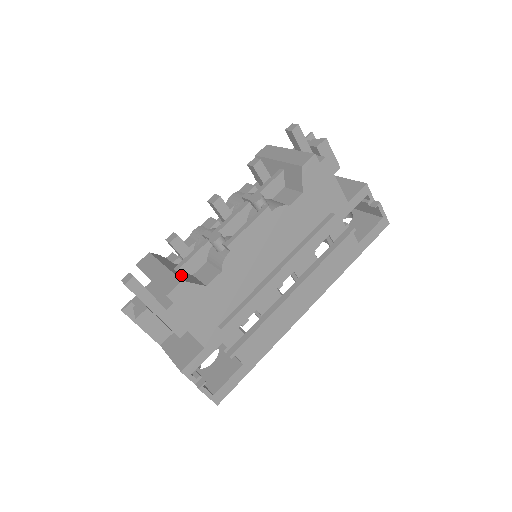
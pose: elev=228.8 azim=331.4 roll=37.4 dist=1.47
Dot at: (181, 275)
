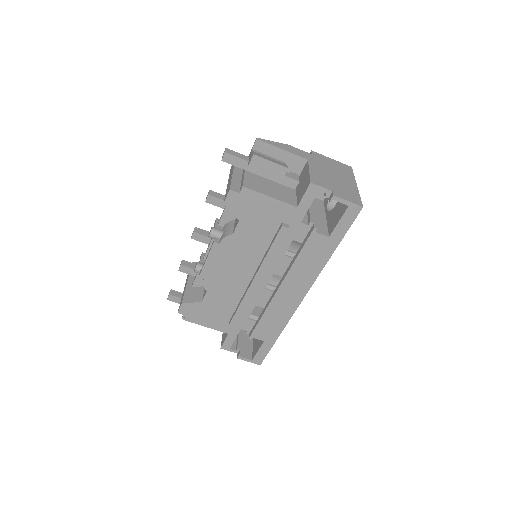
Dot at: (190, 293)
